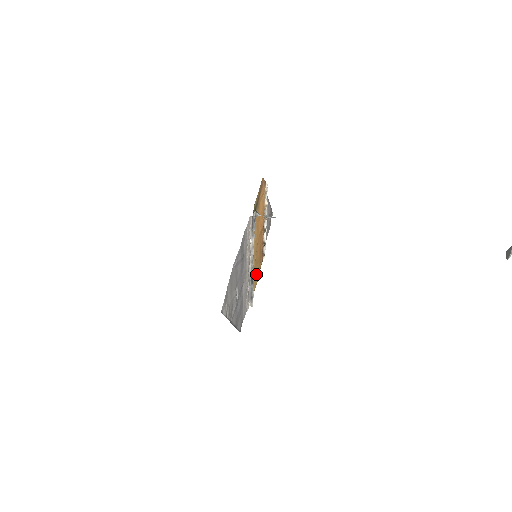
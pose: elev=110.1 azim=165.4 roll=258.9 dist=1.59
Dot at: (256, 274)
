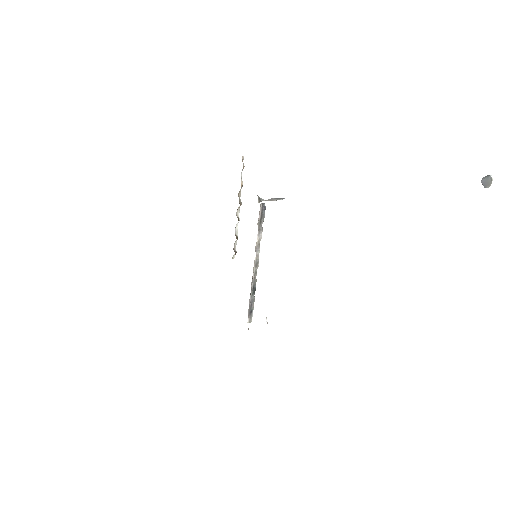
Dot at: occluded
